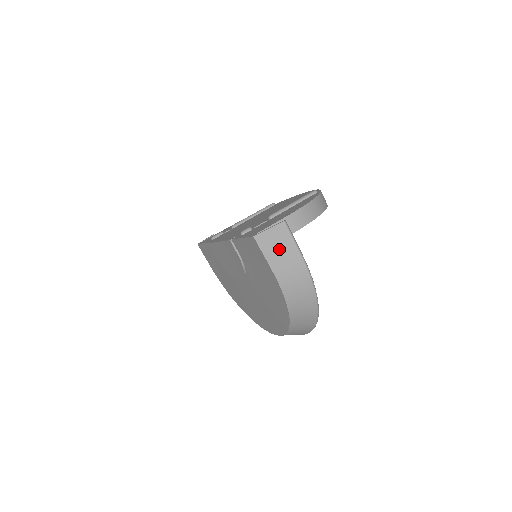
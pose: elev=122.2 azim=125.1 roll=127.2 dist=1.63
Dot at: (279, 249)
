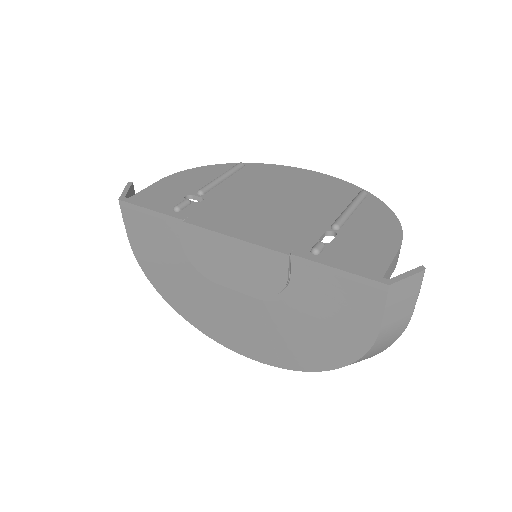
Dot at: (402, 302)
